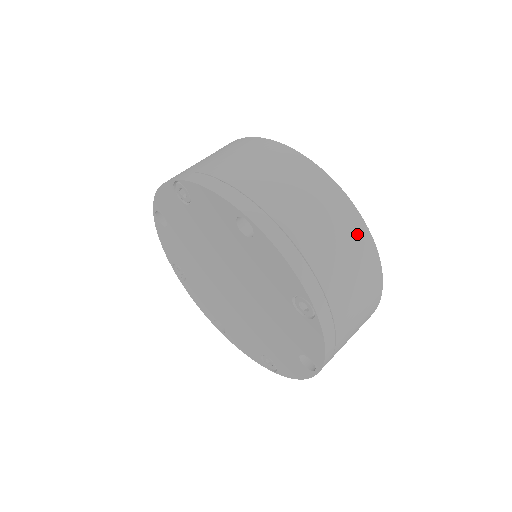
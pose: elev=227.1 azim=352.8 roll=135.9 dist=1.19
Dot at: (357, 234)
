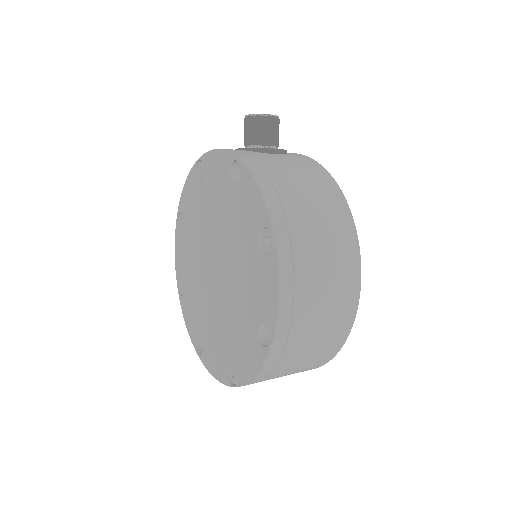
Dot at: (309, 369)
